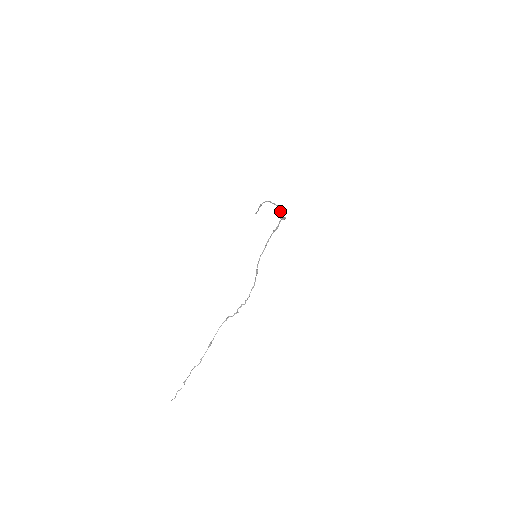
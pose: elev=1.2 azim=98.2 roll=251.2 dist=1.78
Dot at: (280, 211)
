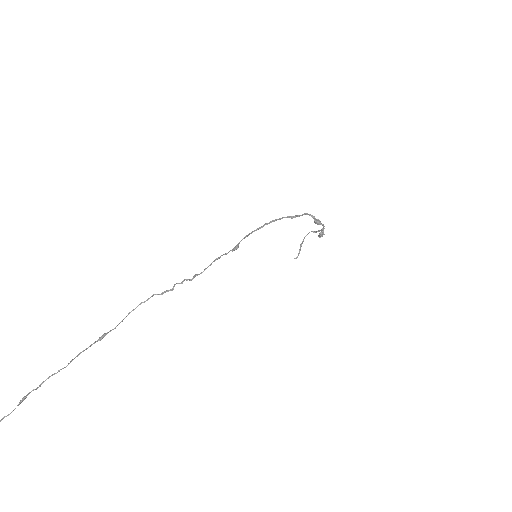
Dot at: (322, 231)
